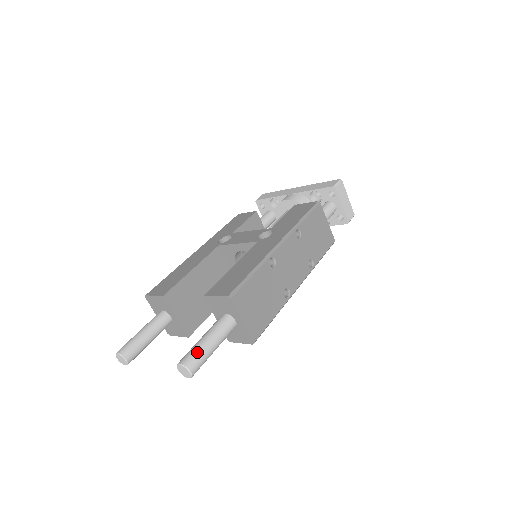
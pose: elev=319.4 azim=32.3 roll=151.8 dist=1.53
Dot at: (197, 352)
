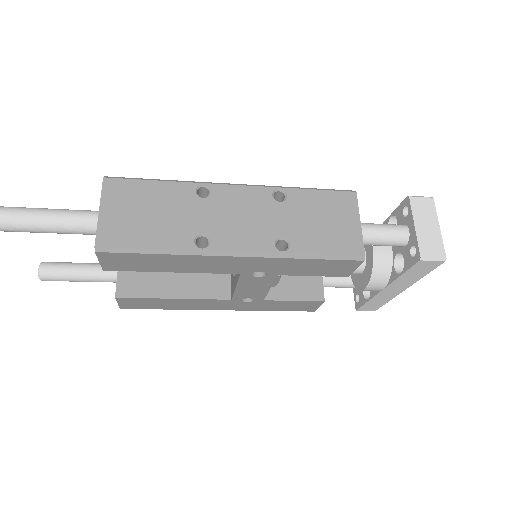
Dot at: occluded
